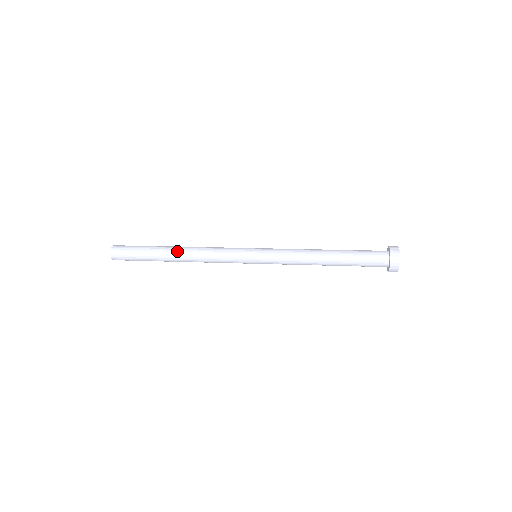
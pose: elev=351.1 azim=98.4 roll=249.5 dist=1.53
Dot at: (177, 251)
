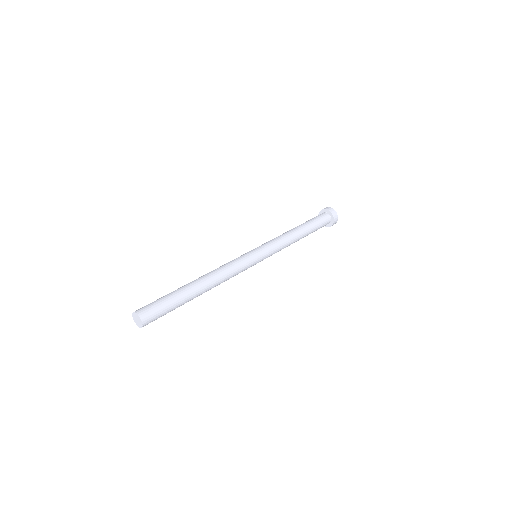
Dot at: (205, 288)
